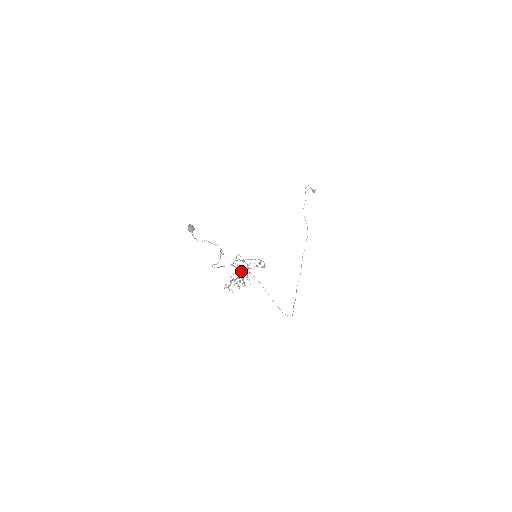
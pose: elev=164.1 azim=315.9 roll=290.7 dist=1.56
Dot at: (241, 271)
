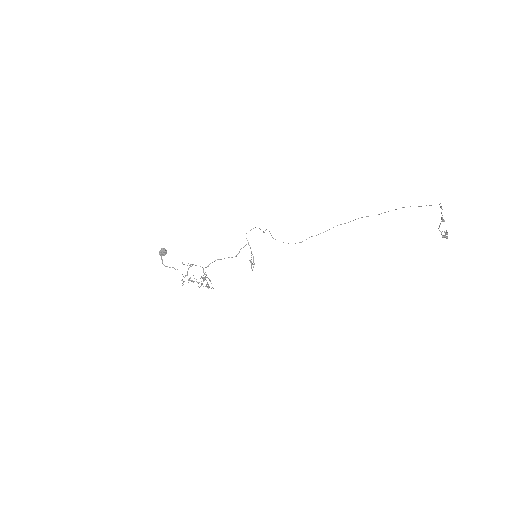
Dot at: (205, 279)
